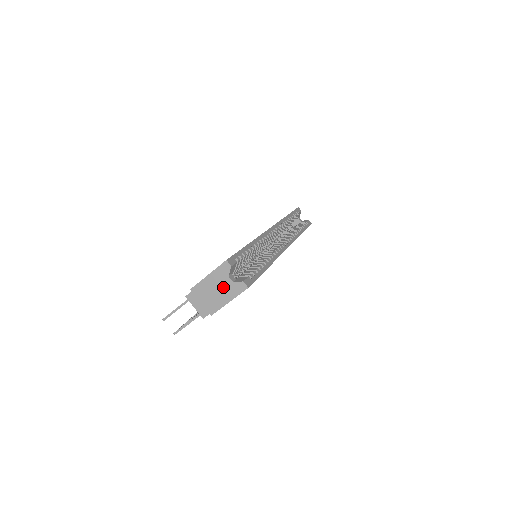
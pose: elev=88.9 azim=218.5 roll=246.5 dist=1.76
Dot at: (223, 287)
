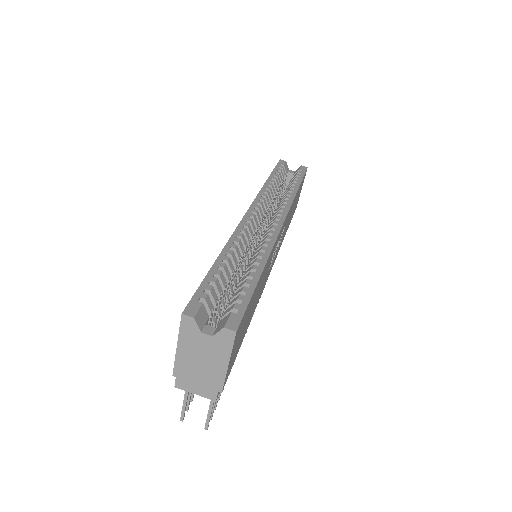
Dot at: (206, 350)
